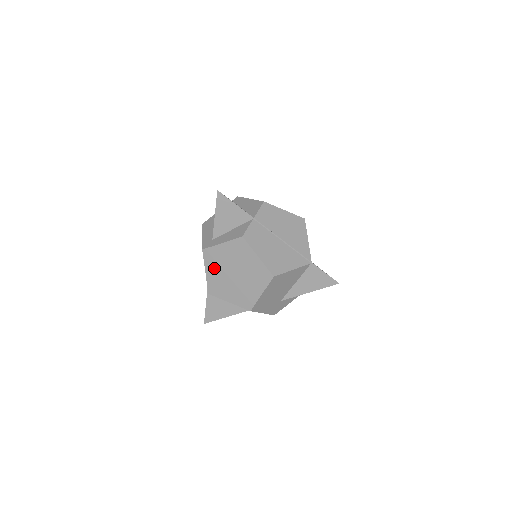
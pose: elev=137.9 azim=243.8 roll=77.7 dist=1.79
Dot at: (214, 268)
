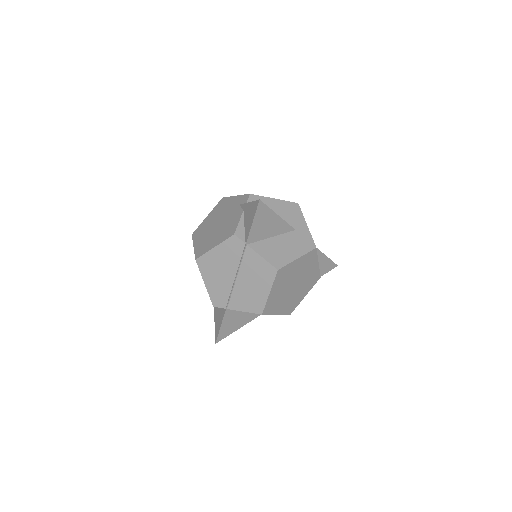
Dot at: occluded
